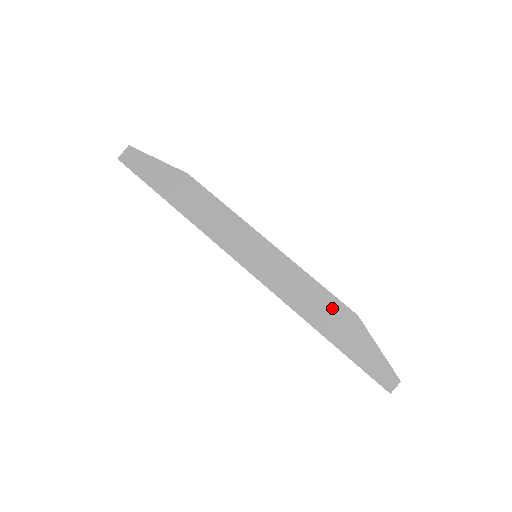
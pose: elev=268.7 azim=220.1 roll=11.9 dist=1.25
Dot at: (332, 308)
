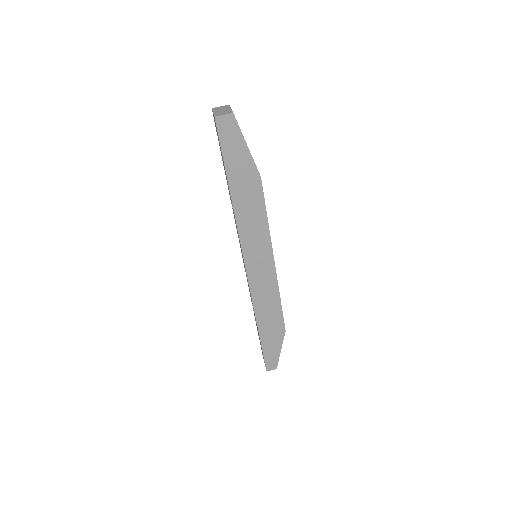
Dot at: (276, 320)
